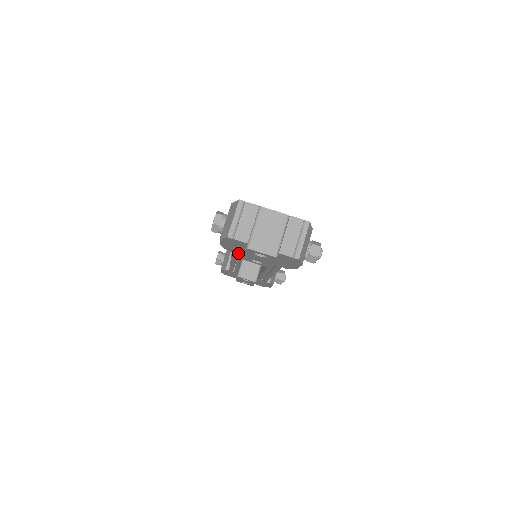
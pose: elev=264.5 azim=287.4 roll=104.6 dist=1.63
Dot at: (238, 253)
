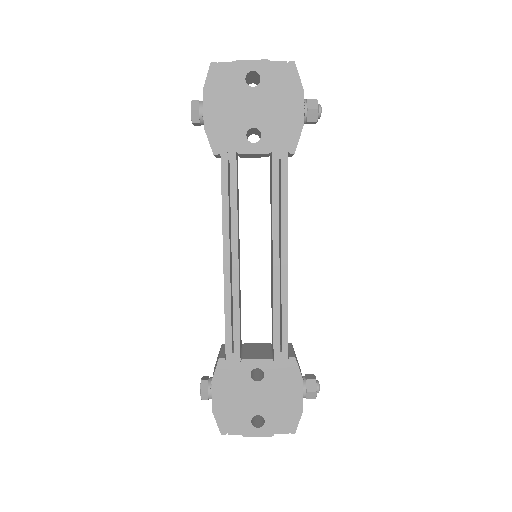
Dot at: (228, 151)
